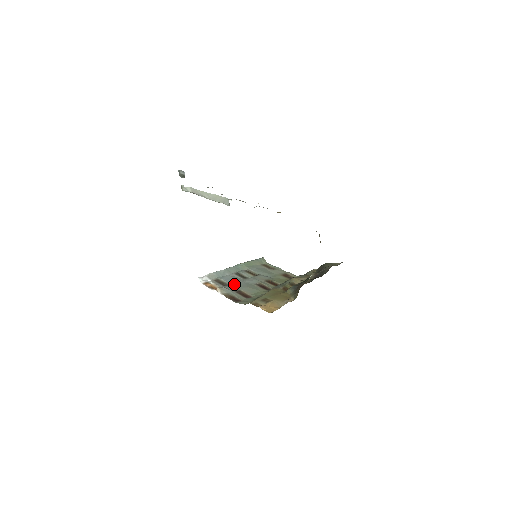
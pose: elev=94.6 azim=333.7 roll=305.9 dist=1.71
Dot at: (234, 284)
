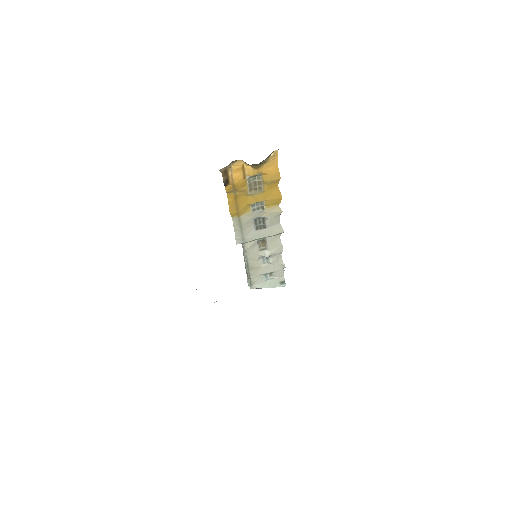
Dot at: occluded
